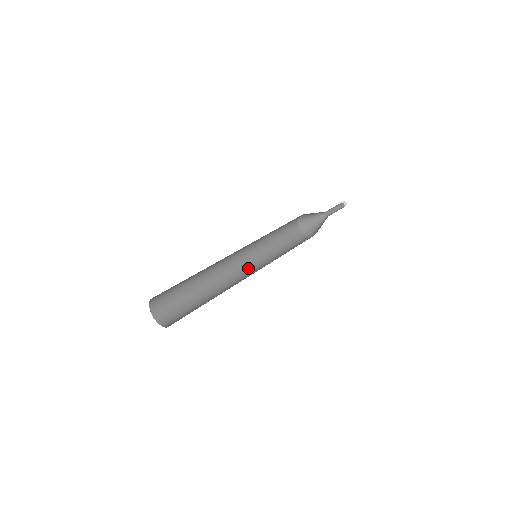
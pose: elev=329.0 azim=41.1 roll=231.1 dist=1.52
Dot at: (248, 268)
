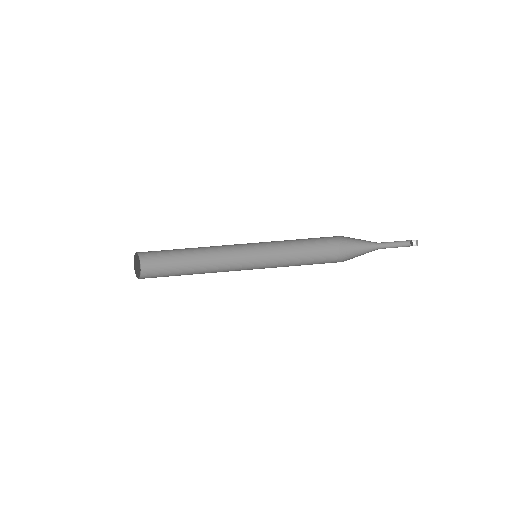
Dot at: (249, 258)
